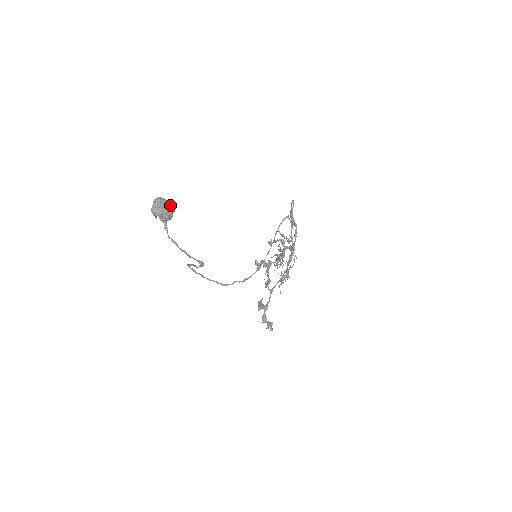
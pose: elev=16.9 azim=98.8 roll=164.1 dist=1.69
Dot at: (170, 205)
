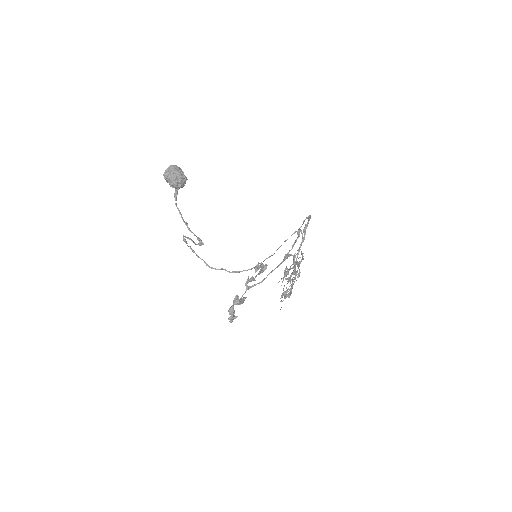
Dot at: (182, 174)
